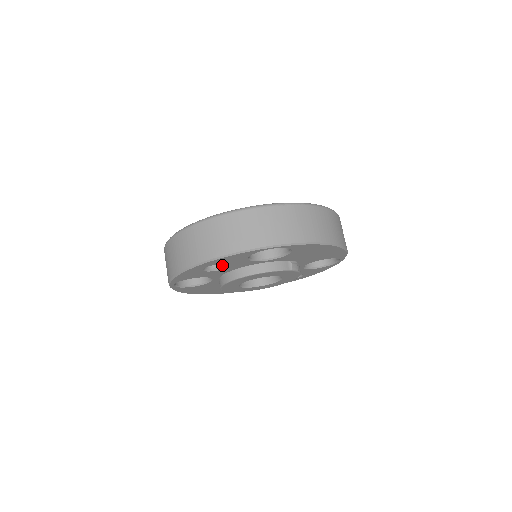
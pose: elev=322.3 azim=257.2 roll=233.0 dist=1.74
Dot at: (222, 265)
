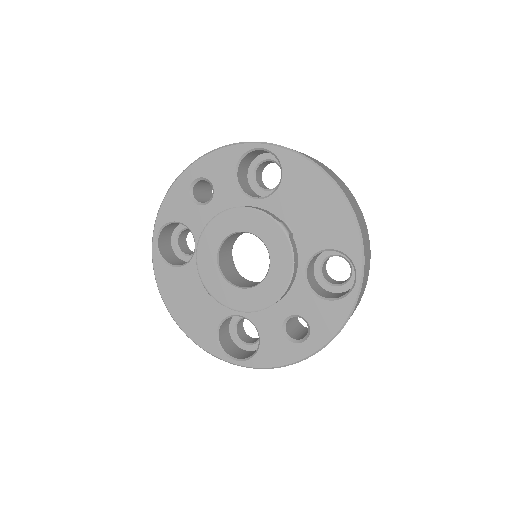
Dot at: (210, 199)
